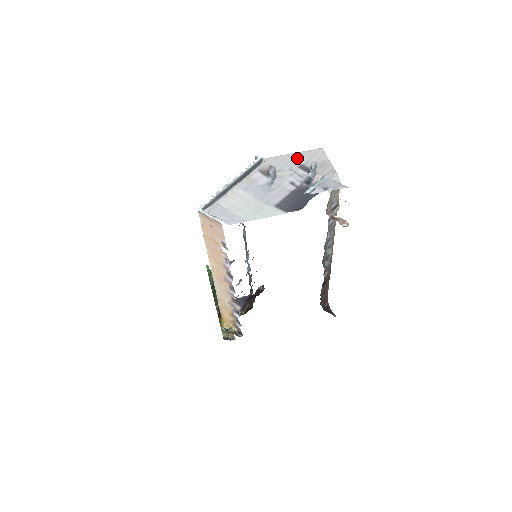
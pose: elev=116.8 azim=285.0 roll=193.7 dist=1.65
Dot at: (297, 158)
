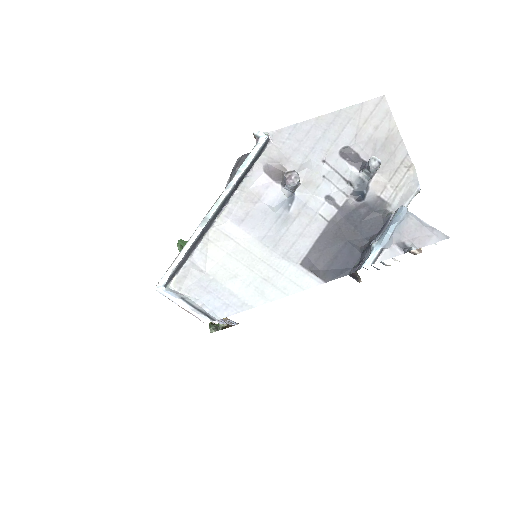
Dot at: (336, 128)
